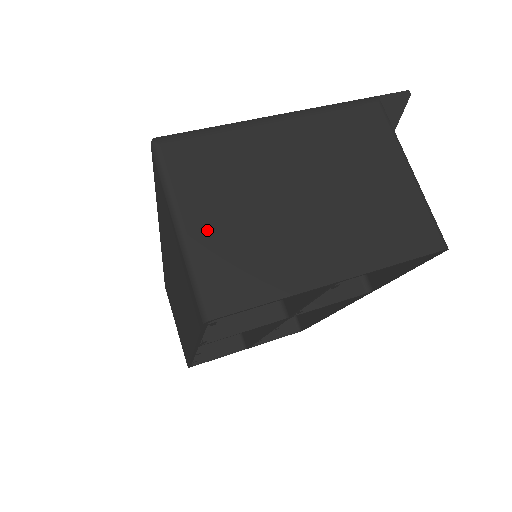
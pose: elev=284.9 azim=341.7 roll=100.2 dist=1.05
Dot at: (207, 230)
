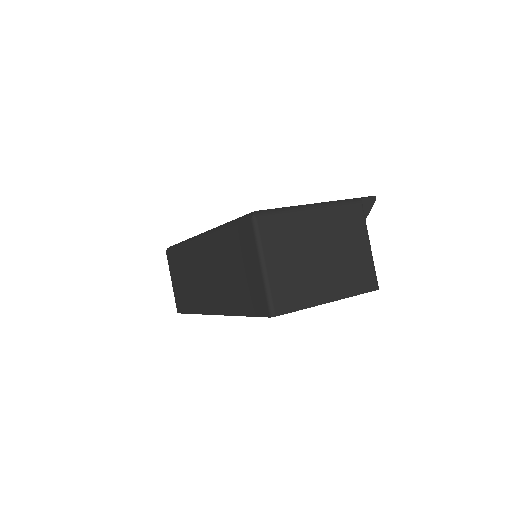
Dot at: (276, 270)
